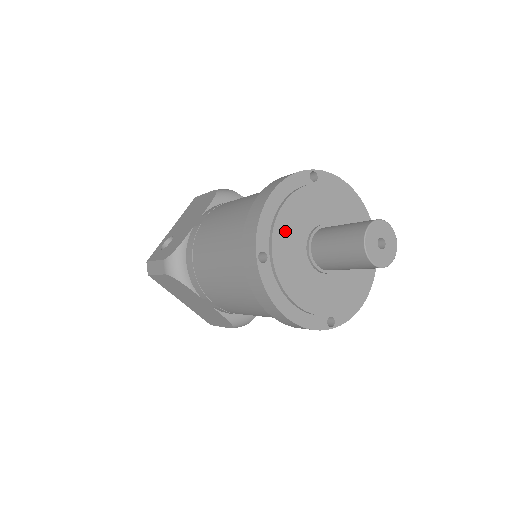
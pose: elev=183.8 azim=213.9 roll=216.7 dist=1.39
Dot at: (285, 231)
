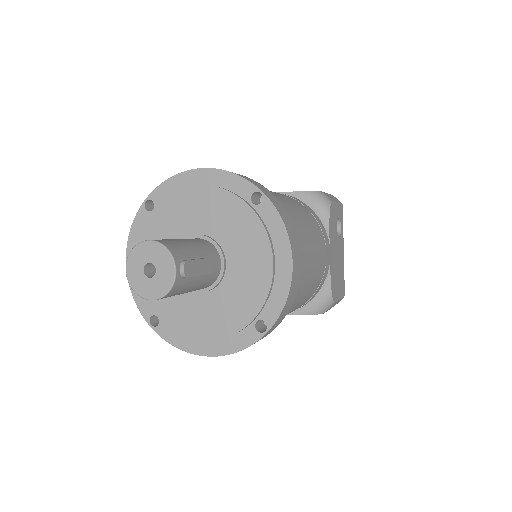
Dot at: occluded
